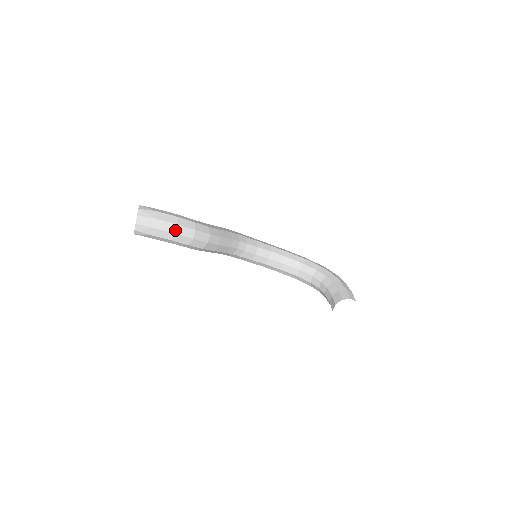
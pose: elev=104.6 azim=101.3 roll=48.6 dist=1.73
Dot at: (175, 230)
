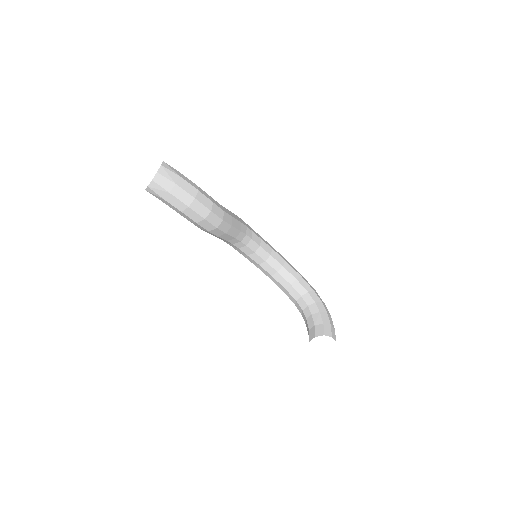
Dot at: (191, 203)
